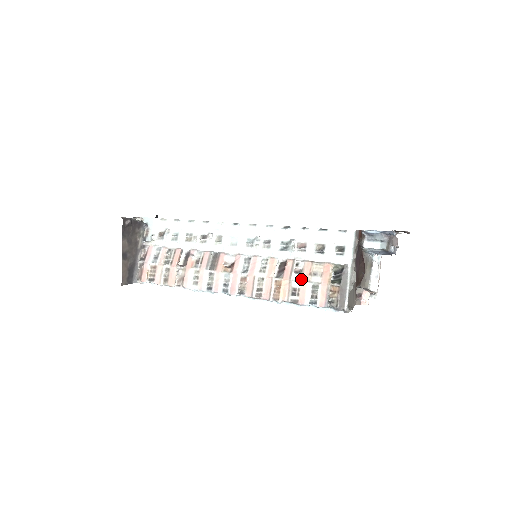
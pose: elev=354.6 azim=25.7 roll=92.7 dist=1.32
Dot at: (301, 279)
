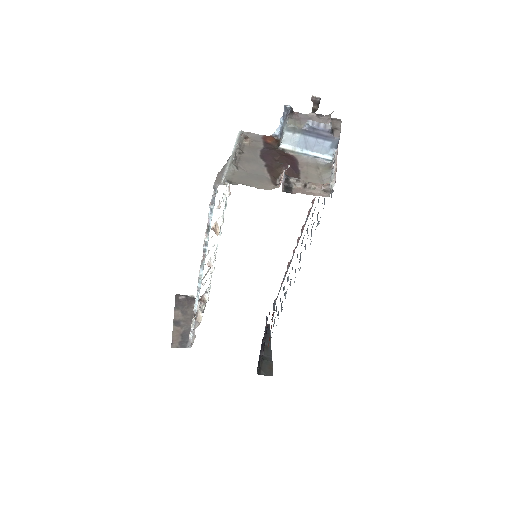
Dot at: occluded
